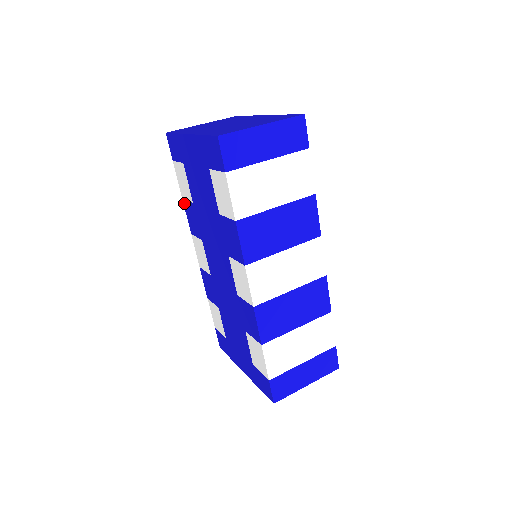
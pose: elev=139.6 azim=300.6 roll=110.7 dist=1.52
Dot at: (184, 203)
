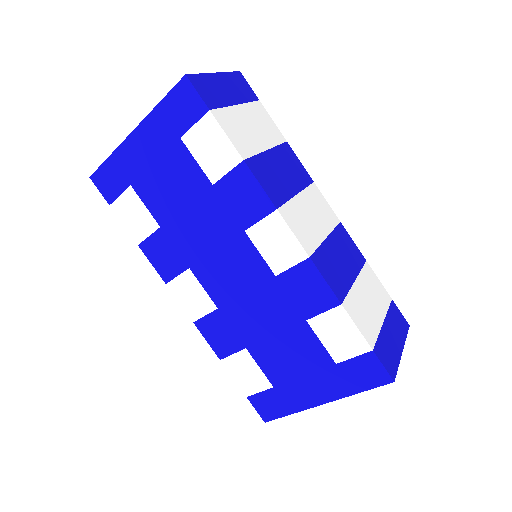
Dot at: (143, 248)
